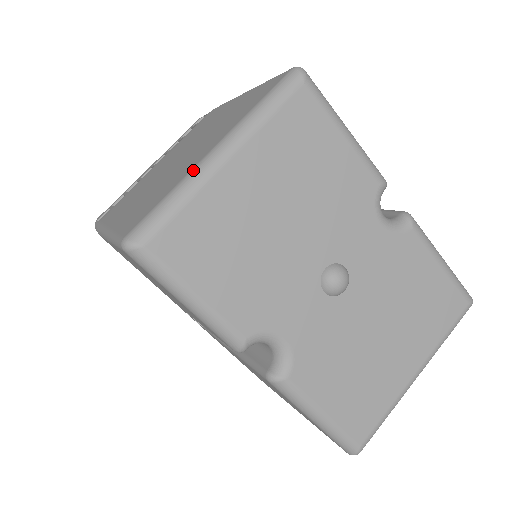
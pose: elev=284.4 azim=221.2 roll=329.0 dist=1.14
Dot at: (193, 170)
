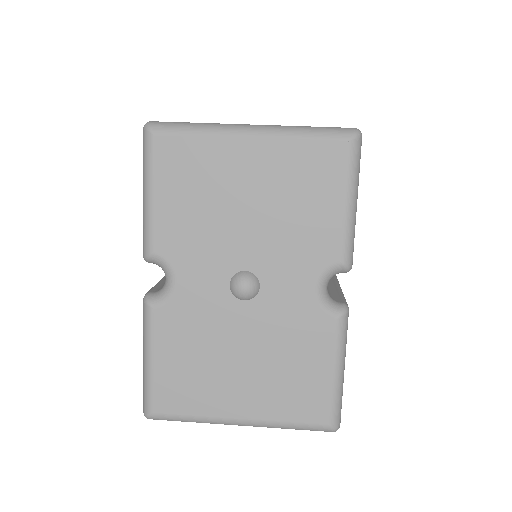
Dot at: (226, 124)
